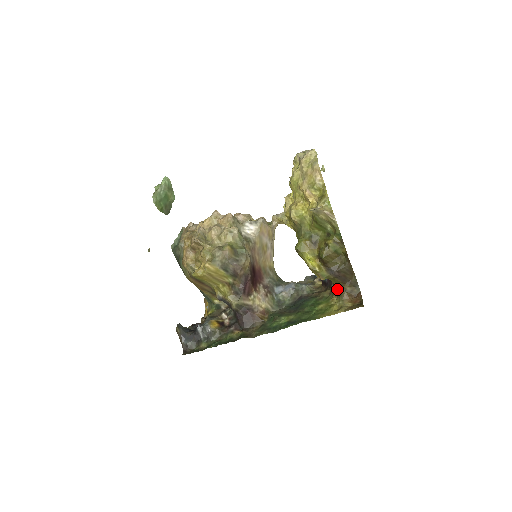
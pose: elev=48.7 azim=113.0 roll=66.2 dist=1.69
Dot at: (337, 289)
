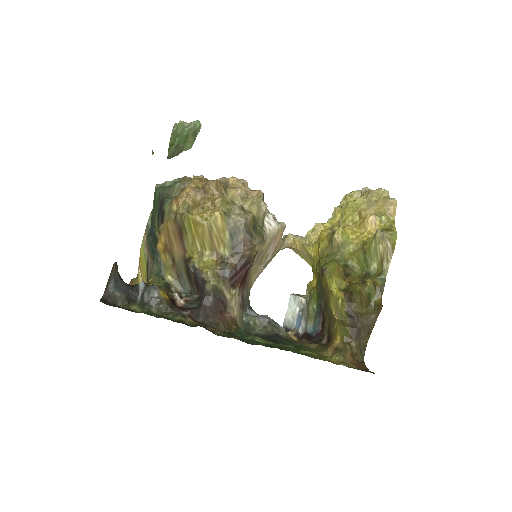
Dot at: (338, 343)
